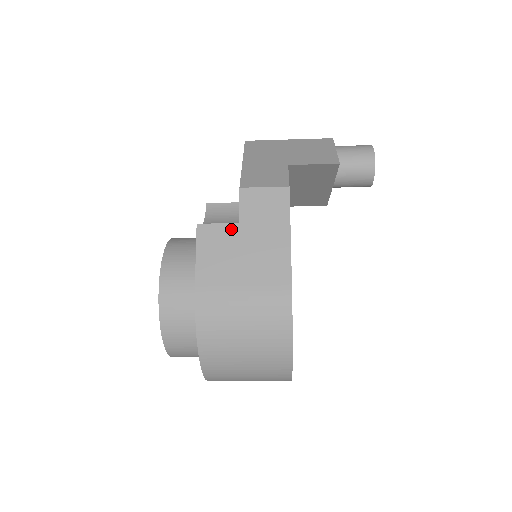
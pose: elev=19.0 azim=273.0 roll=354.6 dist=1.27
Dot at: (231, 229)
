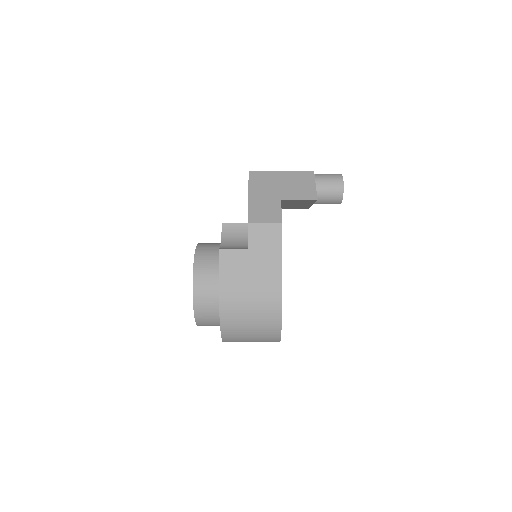
Dot at: (242, 253)
